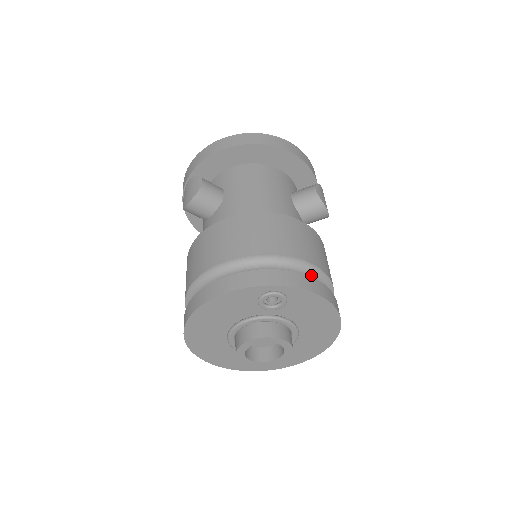
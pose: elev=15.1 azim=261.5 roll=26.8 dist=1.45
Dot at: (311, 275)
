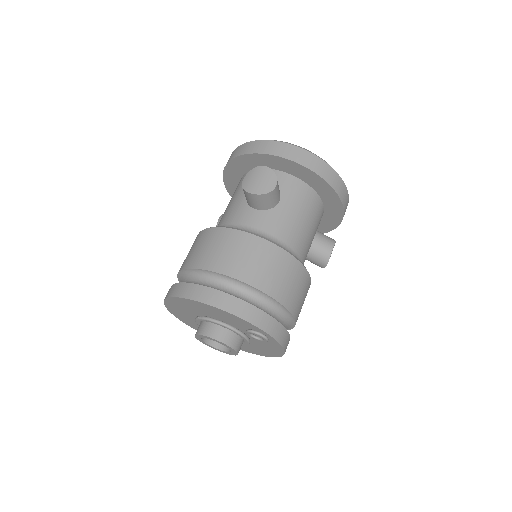
Dot at: (288, 325)
